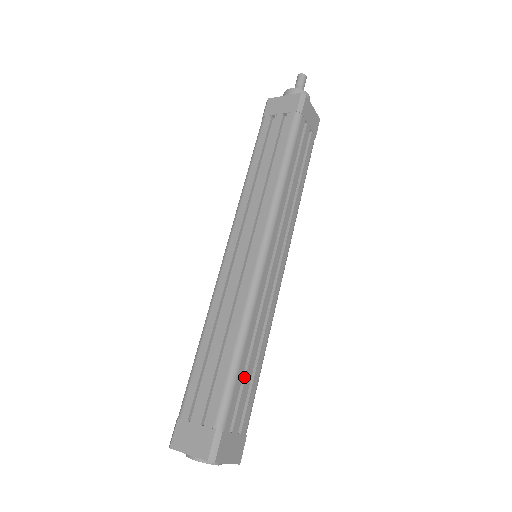
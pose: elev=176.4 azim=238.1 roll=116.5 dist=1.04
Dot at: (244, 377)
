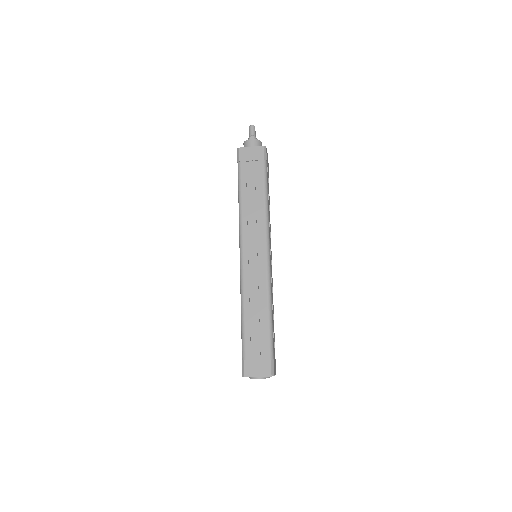
Dot at: occluded
